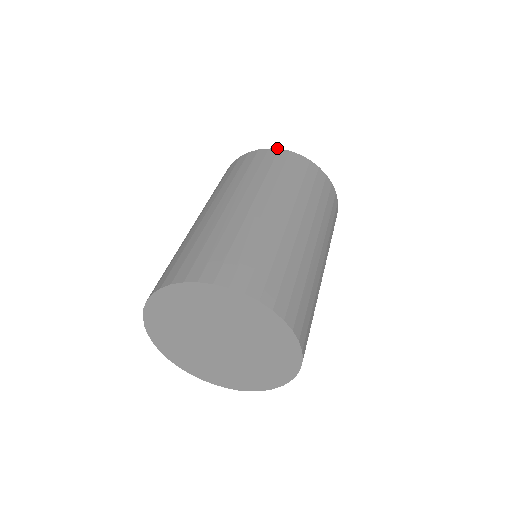
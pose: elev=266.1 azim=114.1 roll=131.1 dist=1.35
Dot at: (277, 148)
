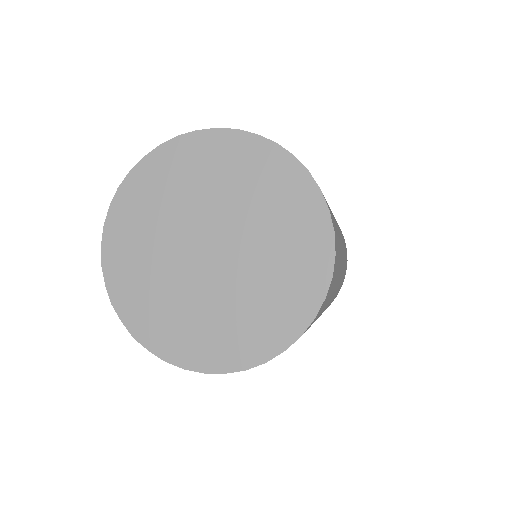
Dot at: occluded
